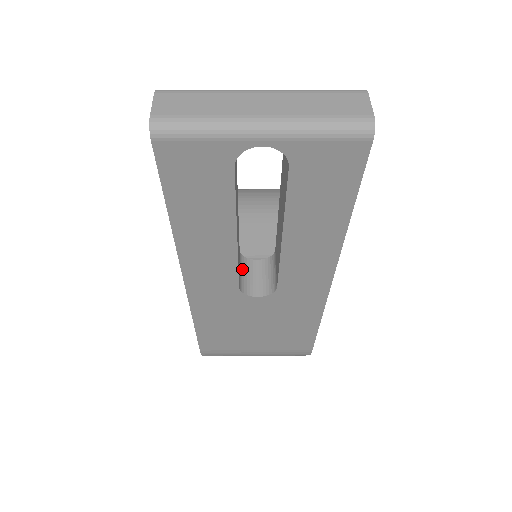
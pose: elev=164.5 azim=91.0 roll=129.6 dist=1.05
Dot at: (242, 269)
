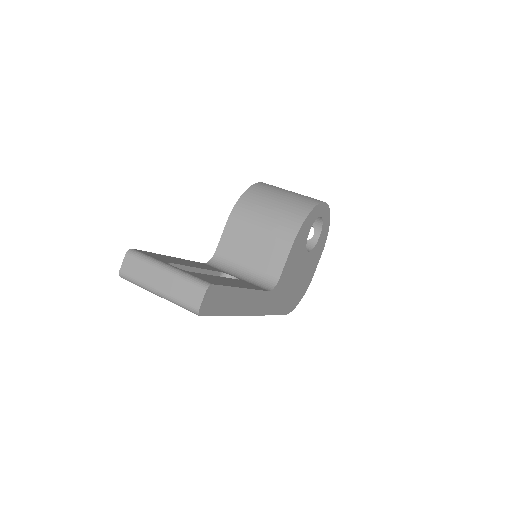
Dot at: occluded
